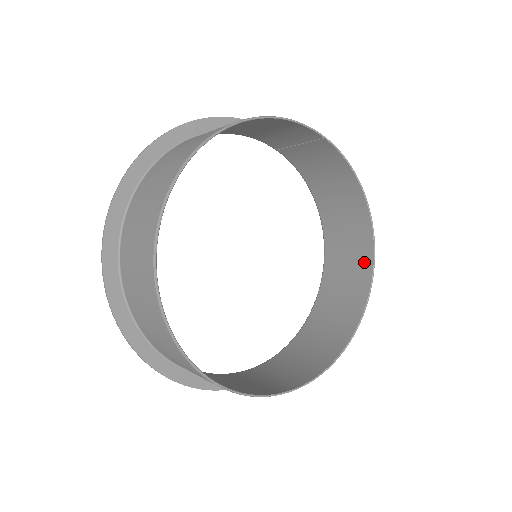
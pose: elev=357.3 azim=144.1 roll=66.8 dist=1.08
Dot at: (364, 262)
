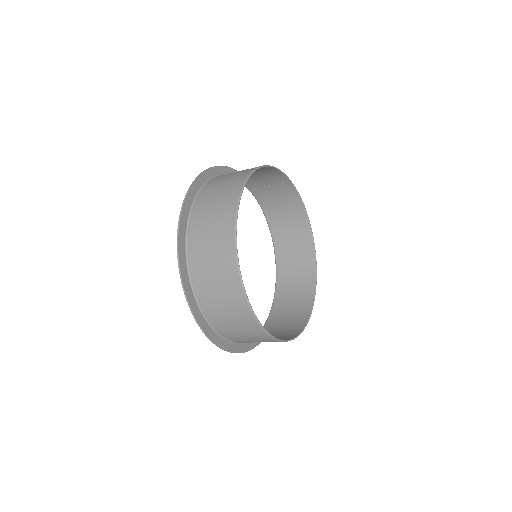
Dot at: (309, 261)
